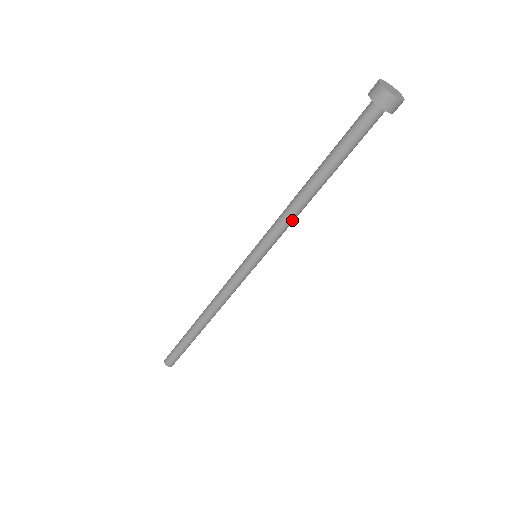
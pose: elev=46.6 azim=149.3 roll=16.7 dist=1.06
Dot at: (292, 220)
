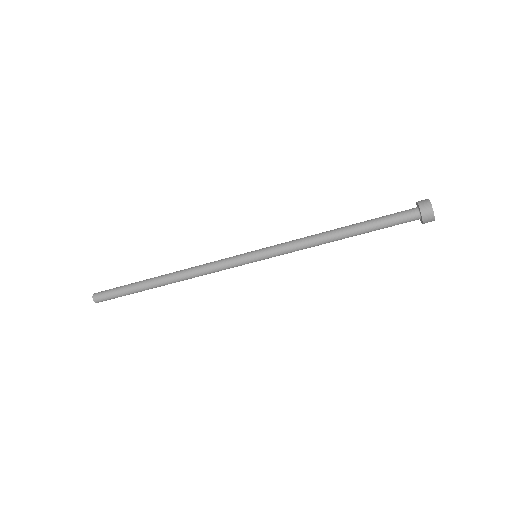
Dot at: (307, 247)
